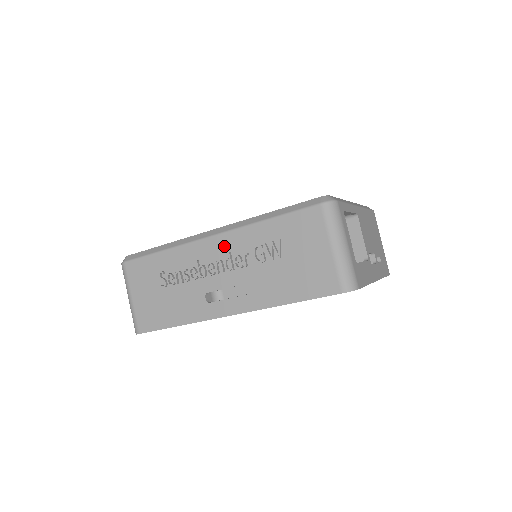
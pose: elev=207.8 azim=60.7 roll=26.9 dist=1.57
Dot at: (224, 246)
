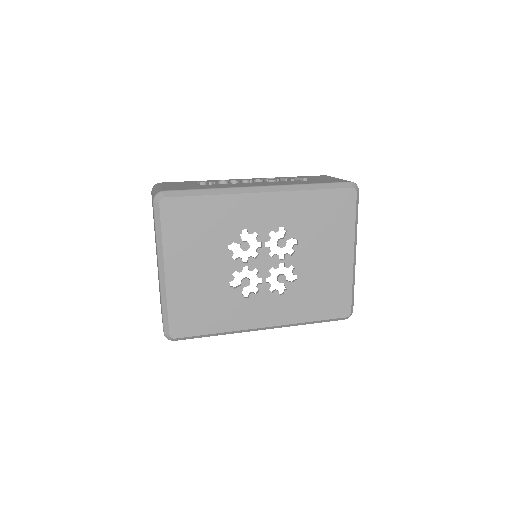
Dot at: occluded
